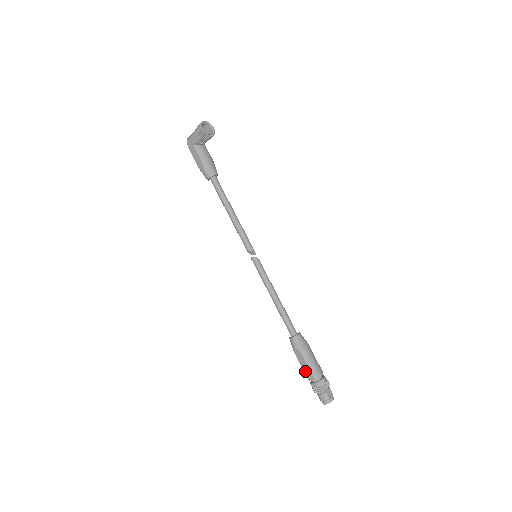
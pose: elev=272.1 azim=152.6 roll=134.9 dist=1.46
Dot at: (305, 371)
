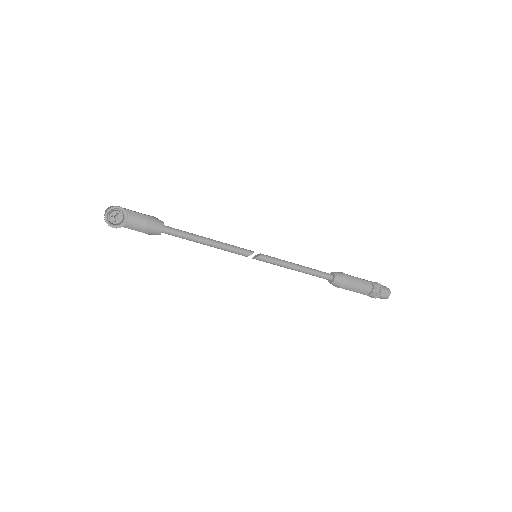
Dot at: occluded
